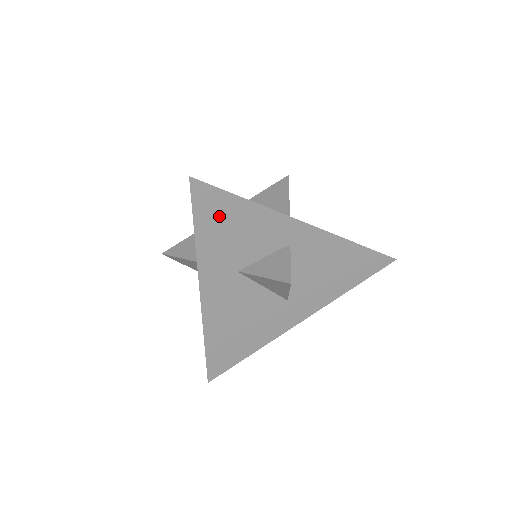
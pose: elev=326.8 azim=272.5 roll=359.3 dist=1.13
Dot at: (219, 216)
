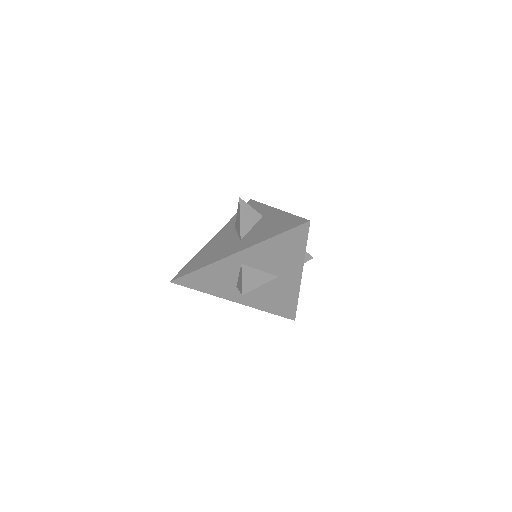
Dot at: occluded
